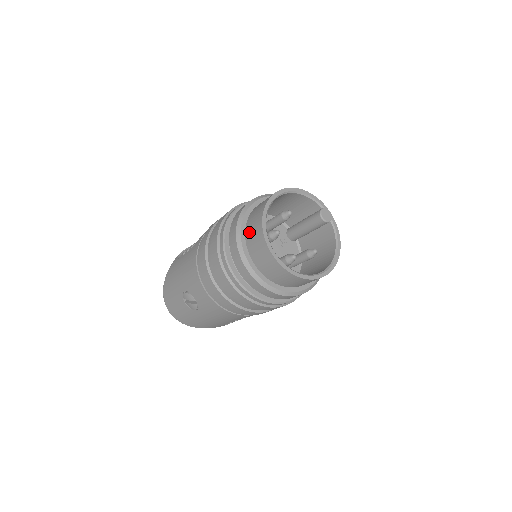
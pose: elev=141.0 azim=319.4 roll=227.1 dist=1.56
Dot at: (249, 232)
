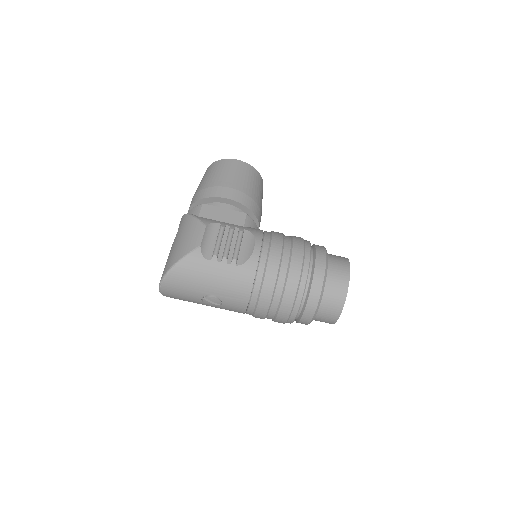
Dot at: (327, 300)
